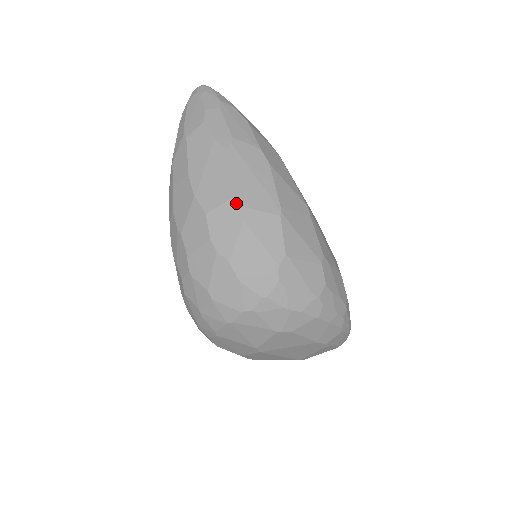
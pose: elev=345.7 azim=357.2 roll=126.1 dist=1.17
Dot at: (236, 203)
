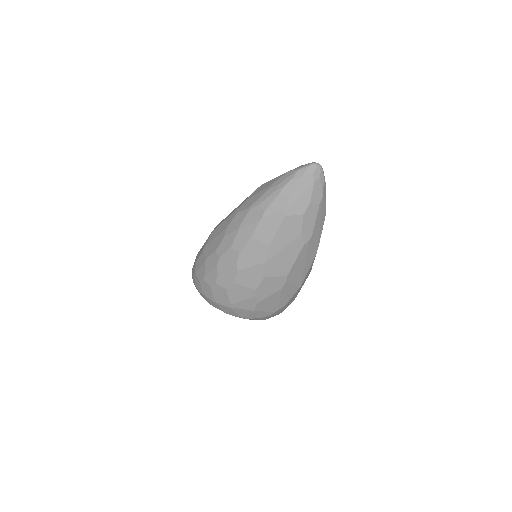
Dot at: (285, 280)
